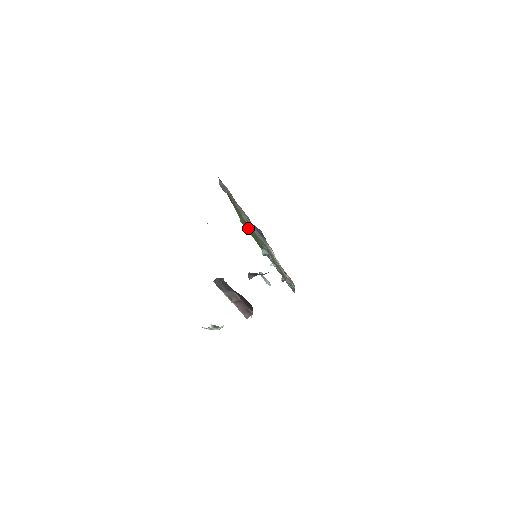
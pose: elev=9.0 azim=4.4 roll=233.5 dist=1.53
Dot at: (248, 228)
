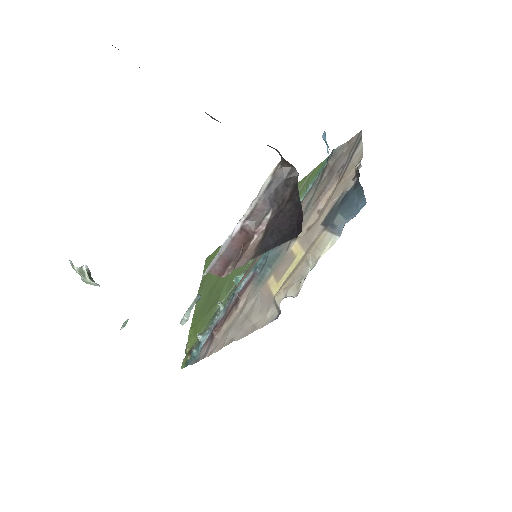
Dot at: occluded
